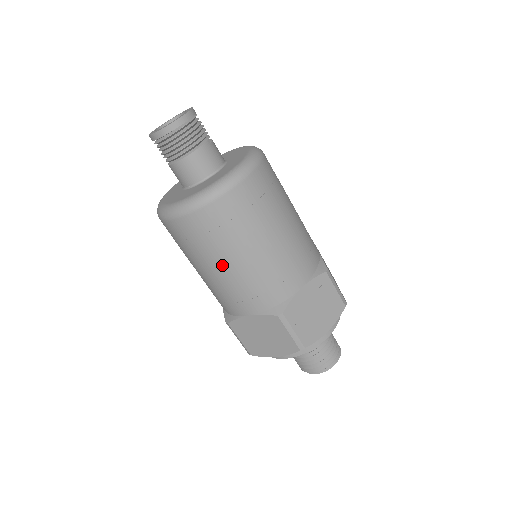
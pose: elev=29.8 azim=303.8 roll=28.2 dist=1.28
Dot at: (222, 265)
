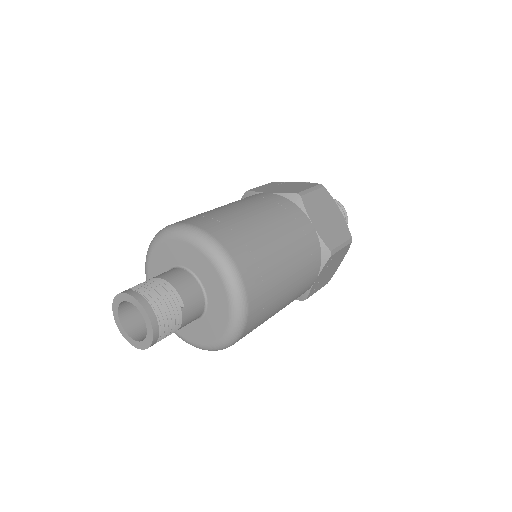
Dot at: occluded
